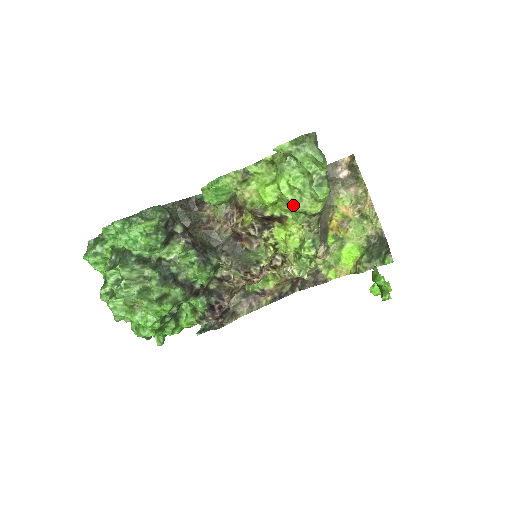
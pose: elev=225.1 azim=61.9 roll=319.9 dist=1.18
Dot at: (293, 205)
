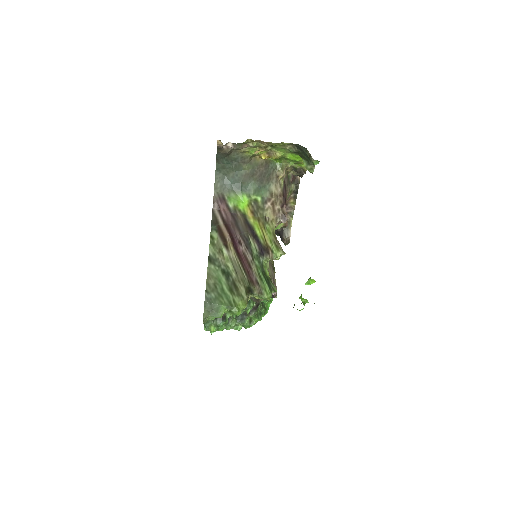
Dot at: occluded
